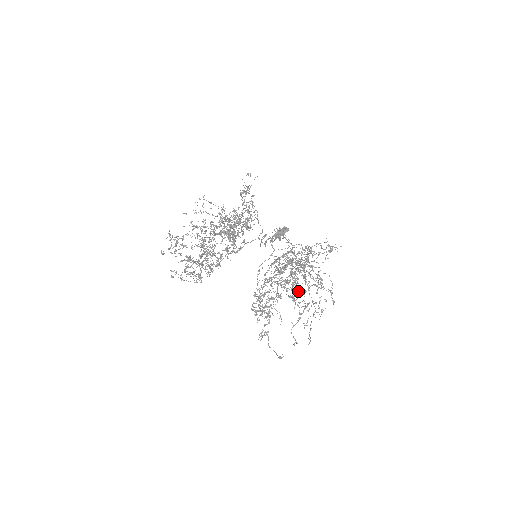
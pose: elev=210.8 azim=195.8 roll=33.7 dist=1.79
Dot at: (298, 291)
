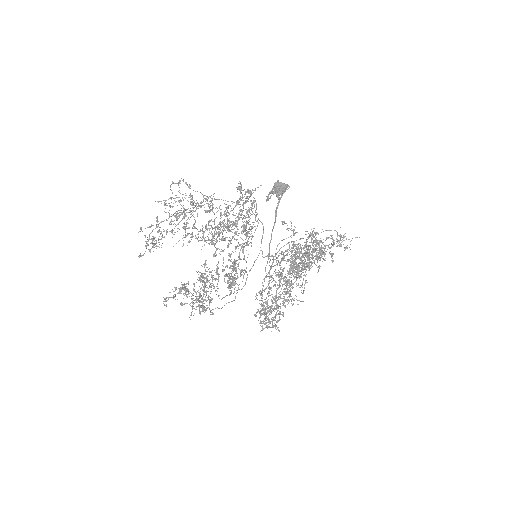
Dot at: (299, 268)
